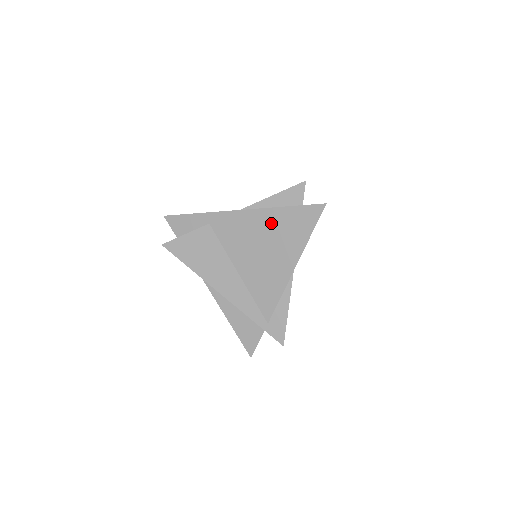
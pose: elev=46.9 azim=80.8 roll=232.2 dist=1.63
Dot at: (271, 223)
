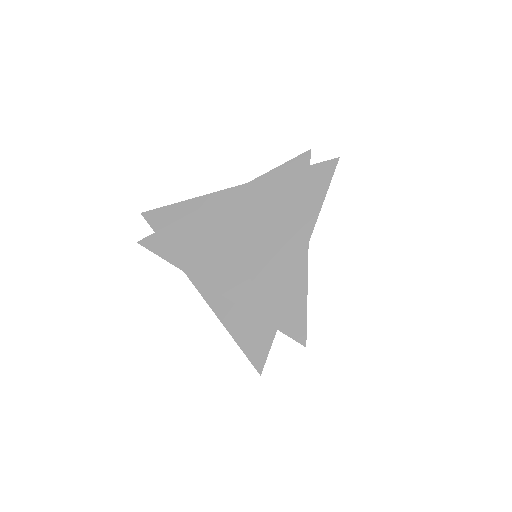
Dot at: (275, 192)
